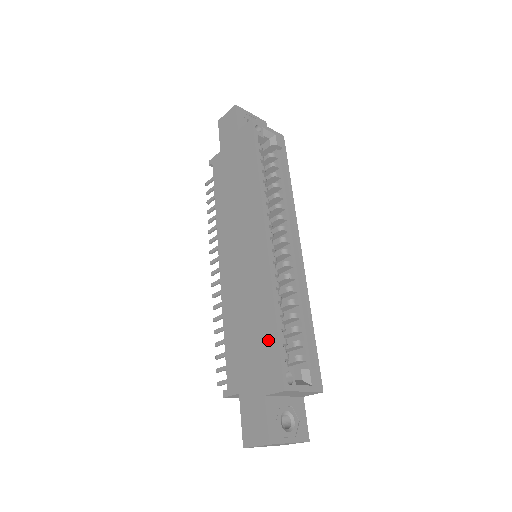
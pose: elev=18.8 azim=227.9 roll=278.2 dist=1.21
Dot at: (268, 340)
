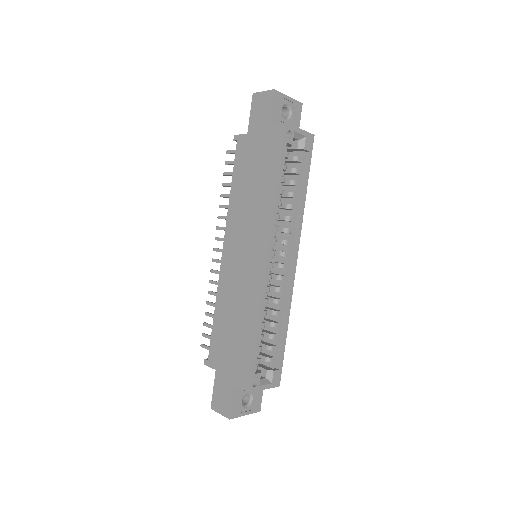
Dot at: (247, 348)
